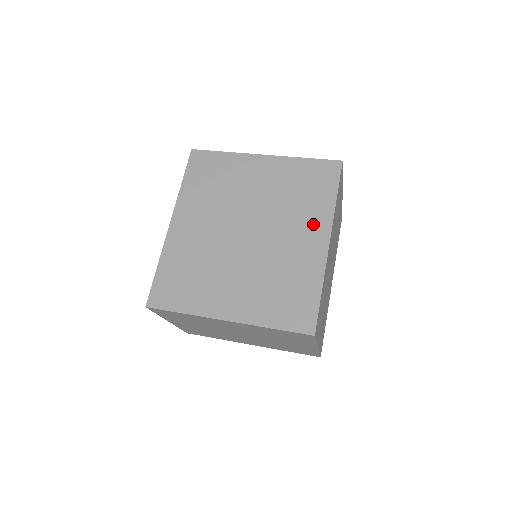
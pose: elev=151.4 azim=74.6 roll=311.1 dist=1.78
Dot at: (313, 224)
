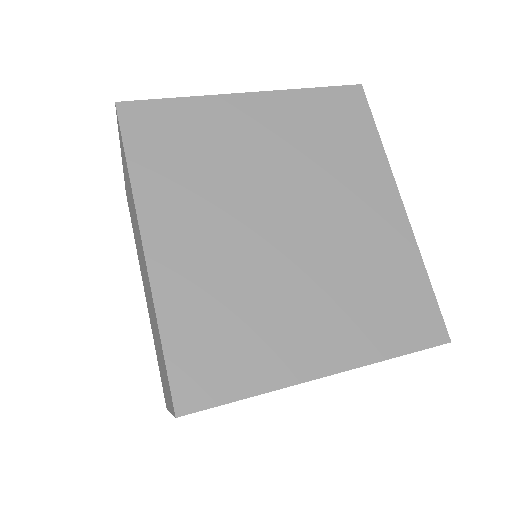
Dot at: (370, 184)
